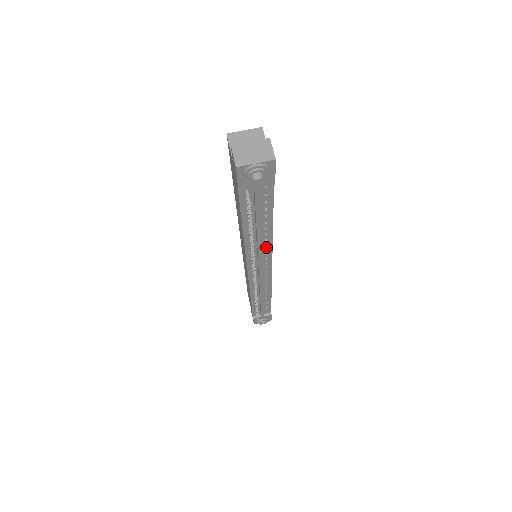
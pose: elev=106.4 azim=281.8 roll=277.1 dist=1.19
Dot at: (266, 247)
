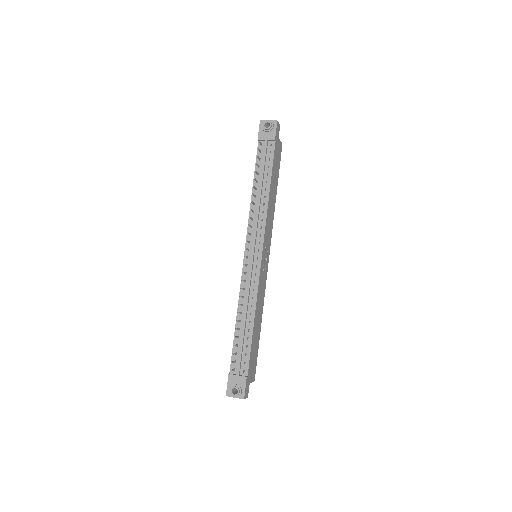
Dot at: (262, 216)
